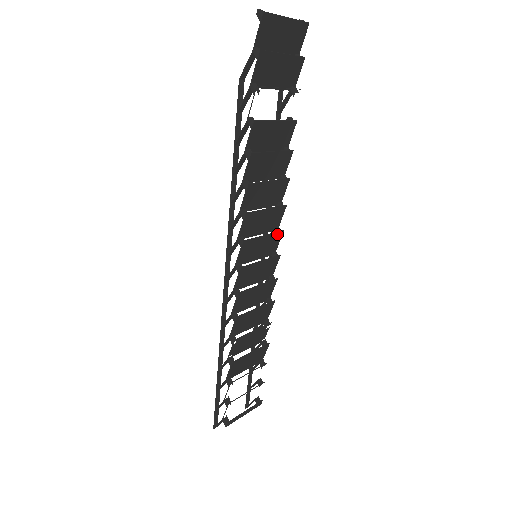
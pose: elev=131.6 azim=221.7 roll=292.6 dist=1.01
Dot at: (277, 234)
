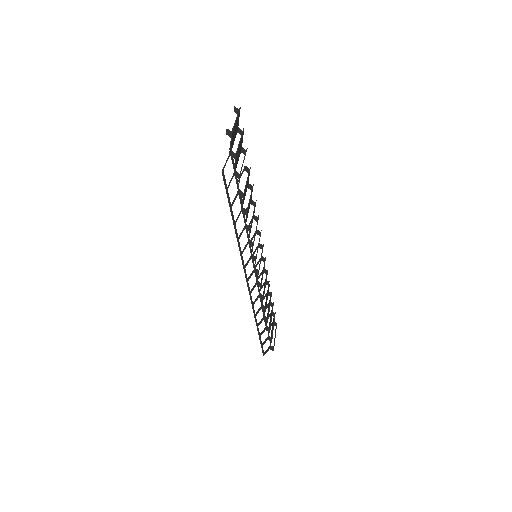
Dot at: (260, 235)
